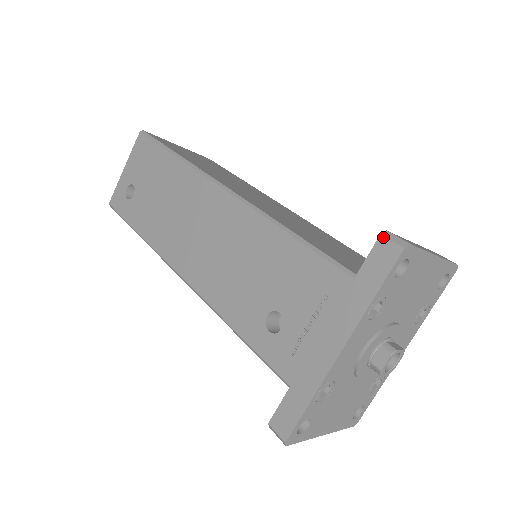
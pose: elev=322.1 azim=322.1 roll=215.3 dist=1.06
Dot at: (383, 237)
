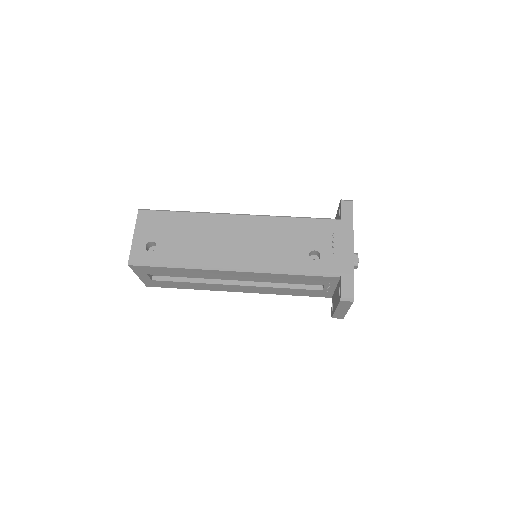
Dot at: (343, 201)
